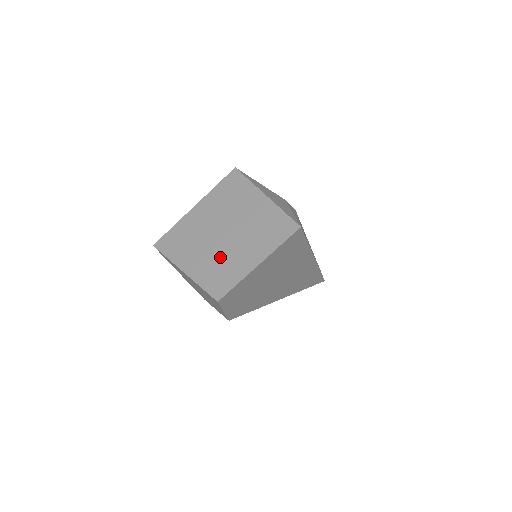
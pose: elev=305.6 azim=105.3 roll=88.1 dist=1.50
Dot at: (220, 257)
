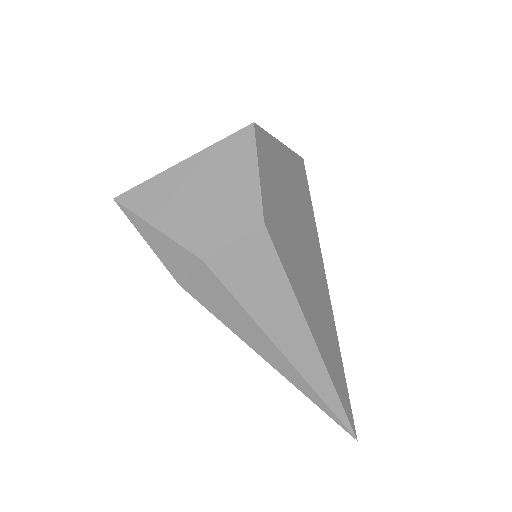
Dot at: occluded
